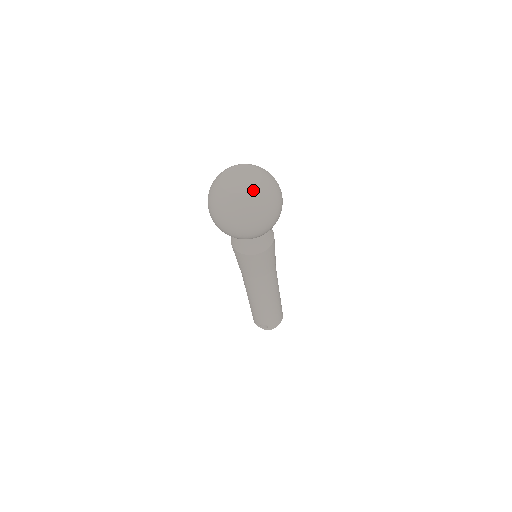
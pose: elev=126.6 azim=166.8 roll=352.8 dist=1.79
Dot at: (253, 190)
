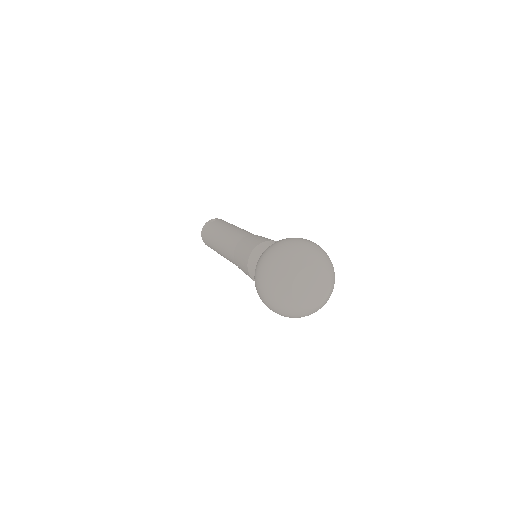
Dot at: (330, 293)
